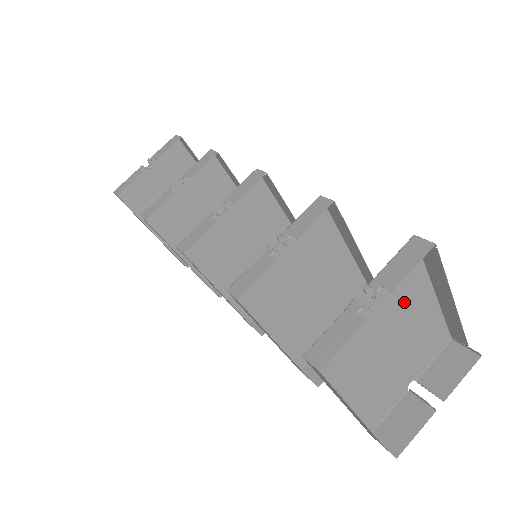
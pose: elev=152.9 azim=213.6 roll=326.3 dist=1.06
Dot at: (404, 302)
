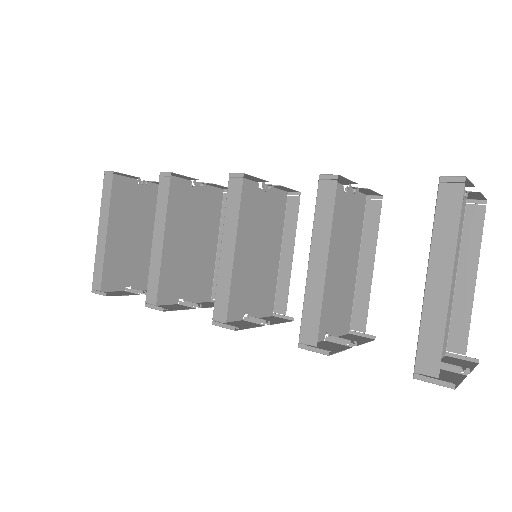
Dot at: occluded
